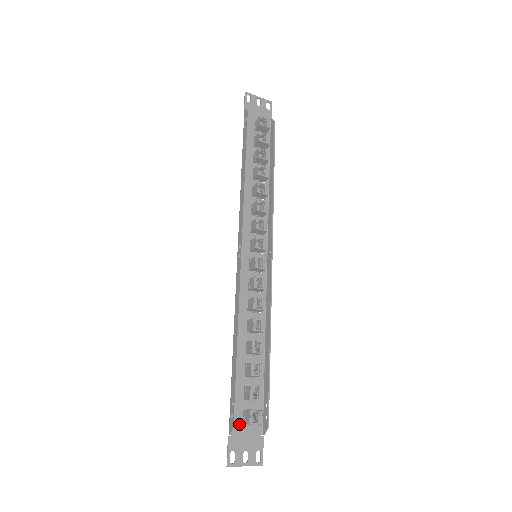
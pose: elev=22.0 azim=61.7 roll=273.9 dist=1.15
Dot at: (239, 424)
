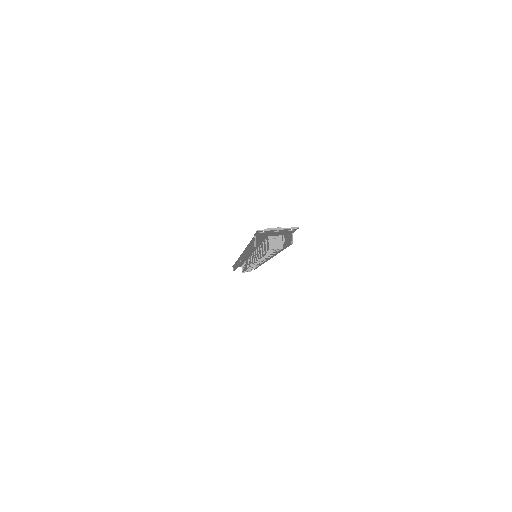
Dot at: (239, 265)
